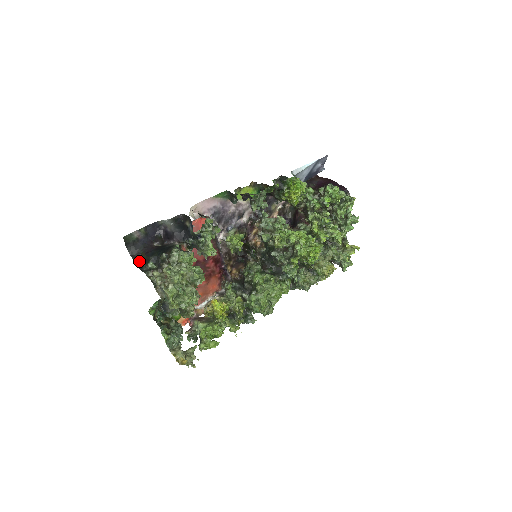
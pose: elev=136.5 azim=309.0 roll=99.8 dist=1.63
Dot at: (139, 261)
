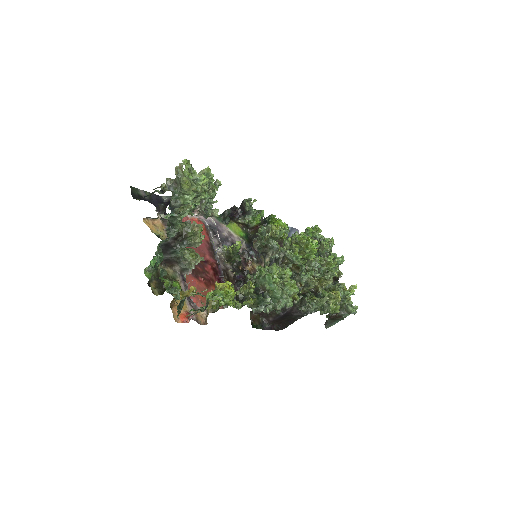
Dot at: occluded
